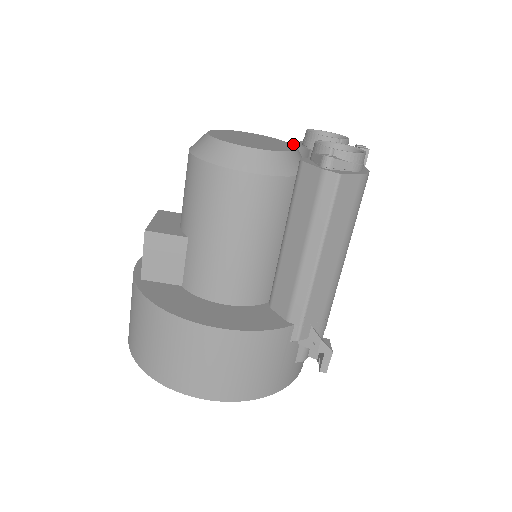
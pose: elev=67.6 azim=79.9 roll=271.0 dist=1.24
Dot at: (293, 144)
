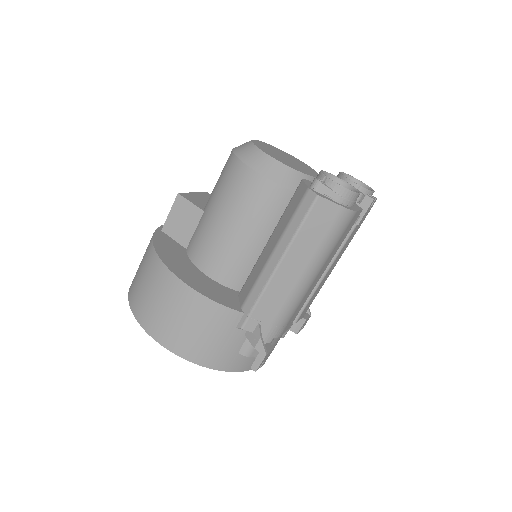
Dot at: occluded
